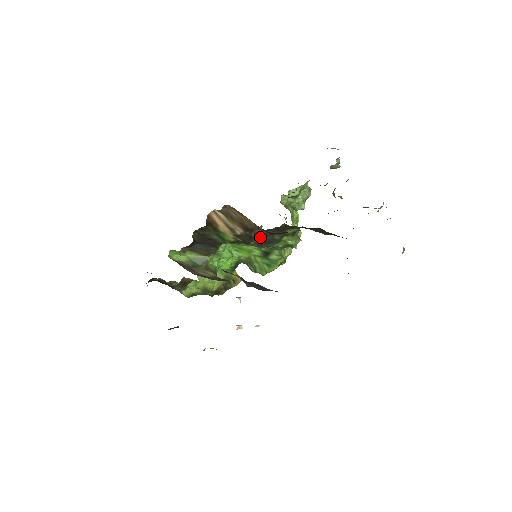
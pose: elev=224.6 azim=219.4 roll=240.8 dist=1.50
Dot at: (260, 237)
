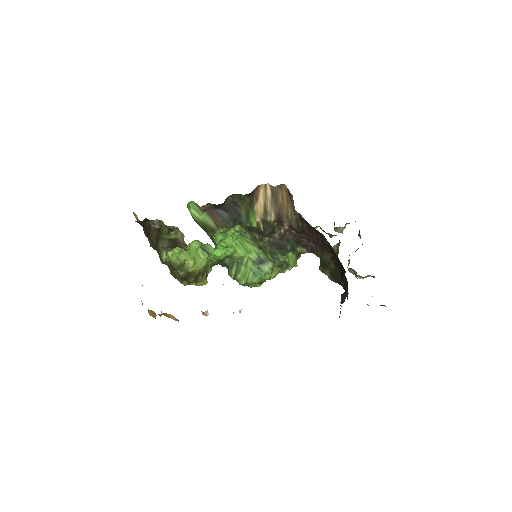
Dot at: (278, 237)
